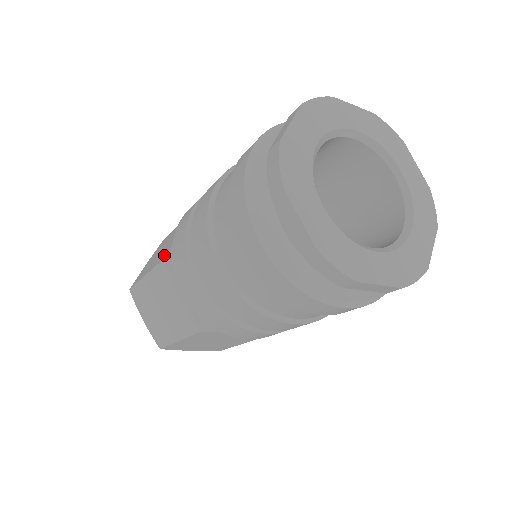
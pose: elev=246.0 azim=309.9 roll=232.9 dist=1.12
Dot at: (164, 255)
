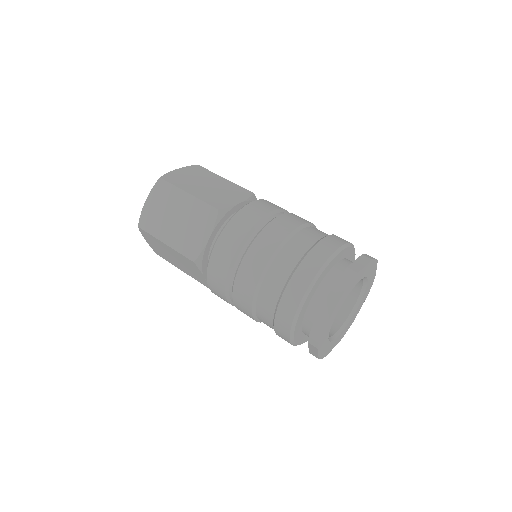
Dot at: (220, 206)
